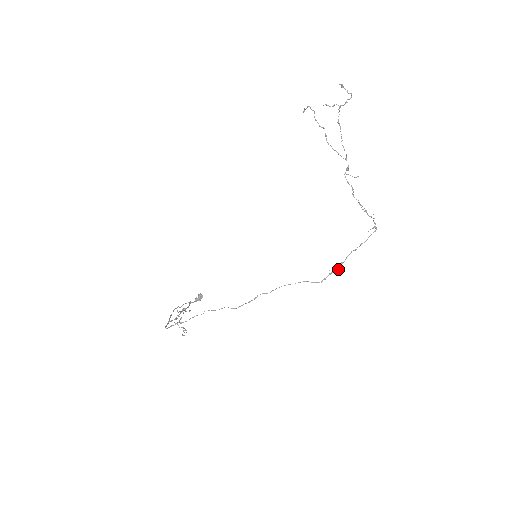
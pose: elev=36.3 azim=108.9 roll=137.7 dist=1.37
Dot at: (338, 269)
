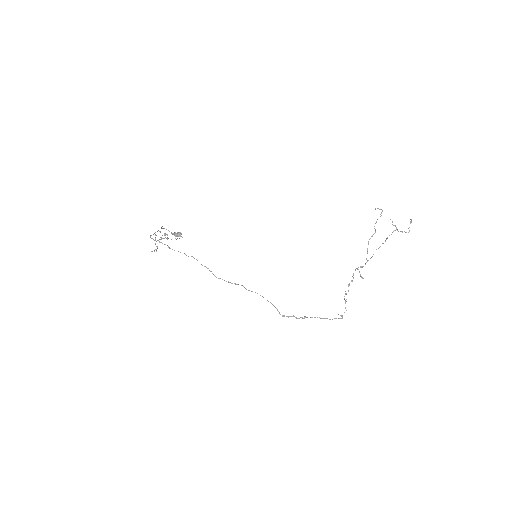
Dot at: occluded
